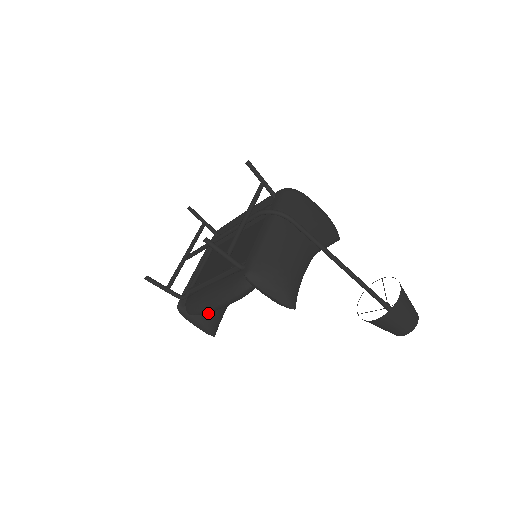
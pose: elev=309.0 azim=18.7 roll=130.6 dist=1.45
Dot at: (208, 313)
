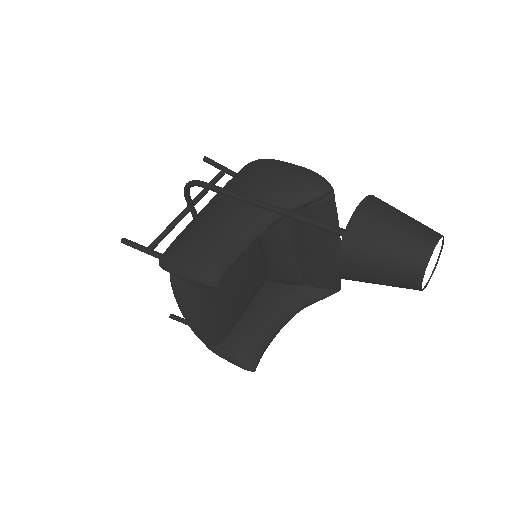
Dot at: (235, 342)
